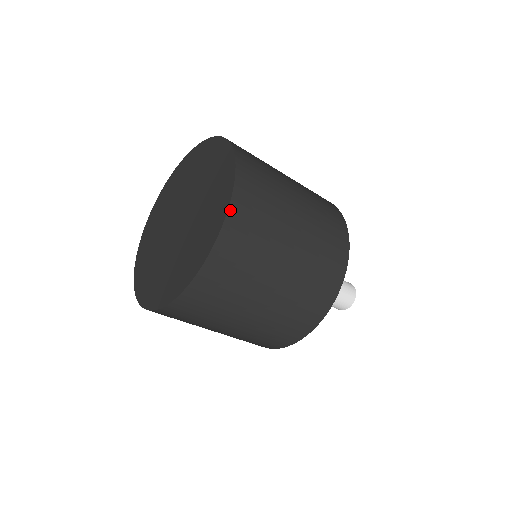
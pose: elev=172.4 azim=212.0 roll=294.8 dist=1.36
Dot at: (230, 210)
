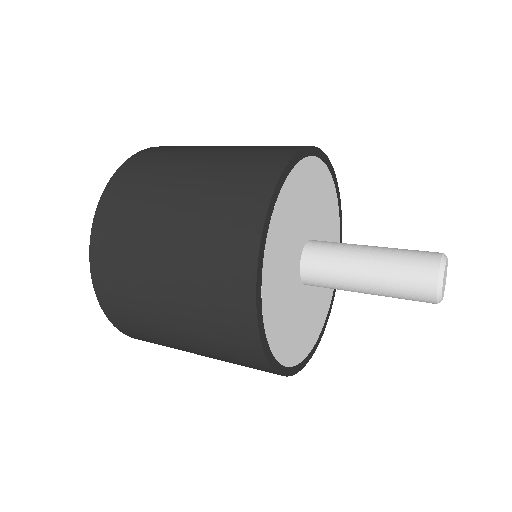
Dot at: (116, 174)
